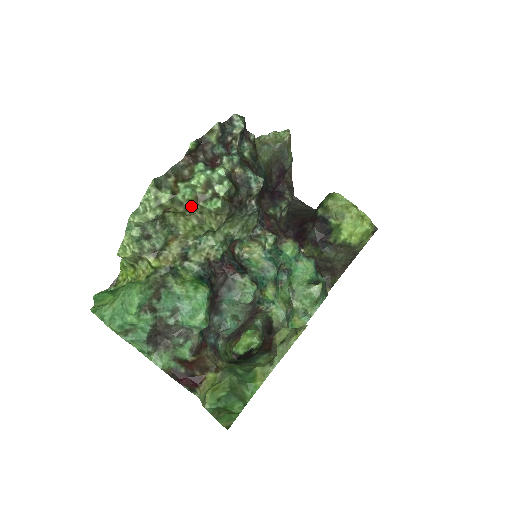
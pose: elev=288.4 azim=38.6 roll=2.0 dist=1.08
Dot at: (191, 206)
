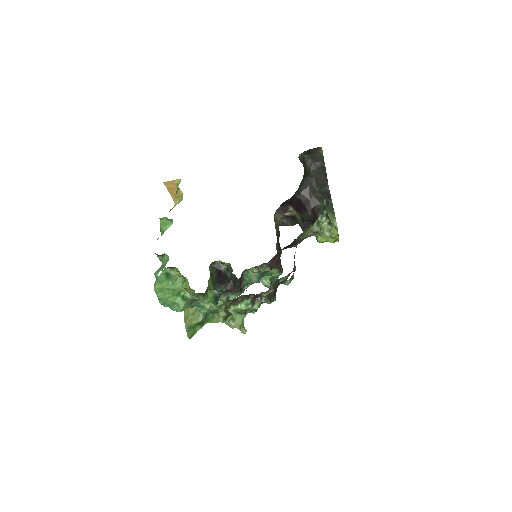
Dot at: occluded
